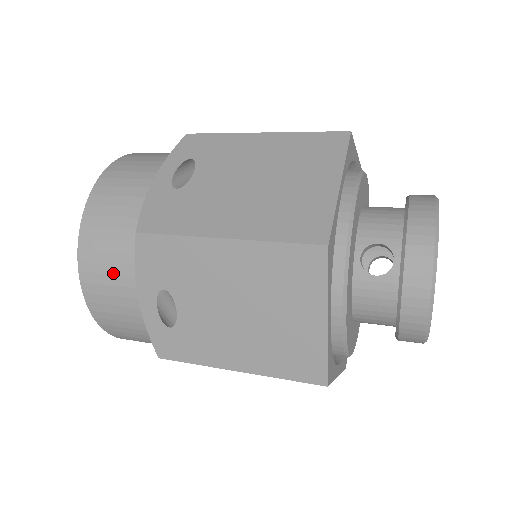
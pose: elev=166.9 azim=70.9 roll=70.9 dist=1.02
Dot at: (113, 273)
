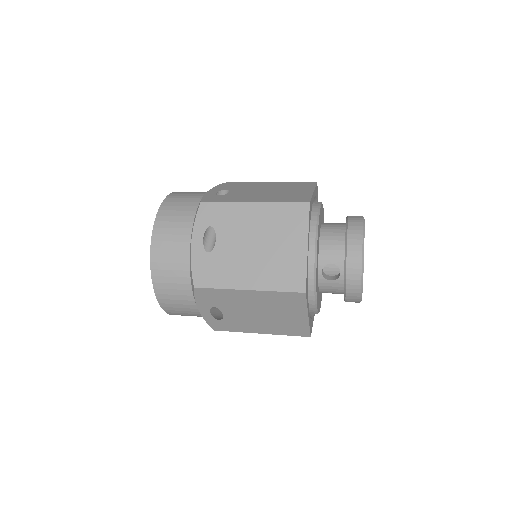
Dot at: (180, 299)
